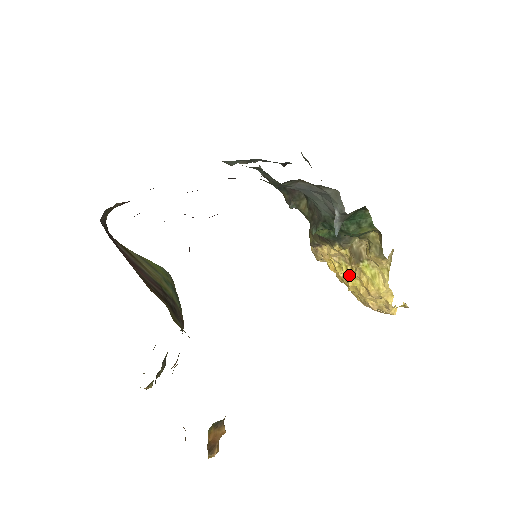
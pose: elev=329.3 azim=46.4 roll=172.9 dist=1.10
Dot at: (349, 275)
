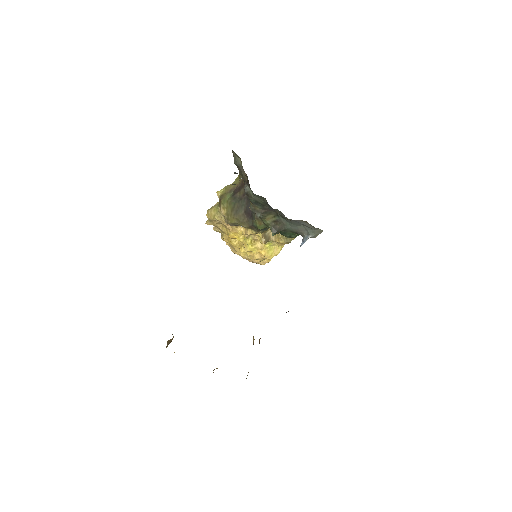
Dot at: (252, 245)
